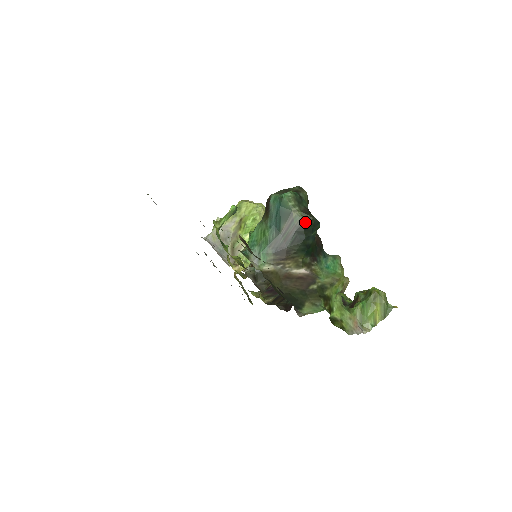
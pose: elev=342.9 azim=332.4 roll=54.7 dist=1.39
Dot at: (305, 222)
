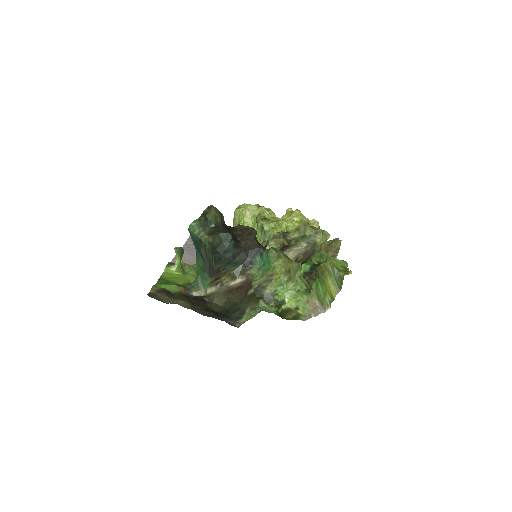
Dot at: (213, 242)
